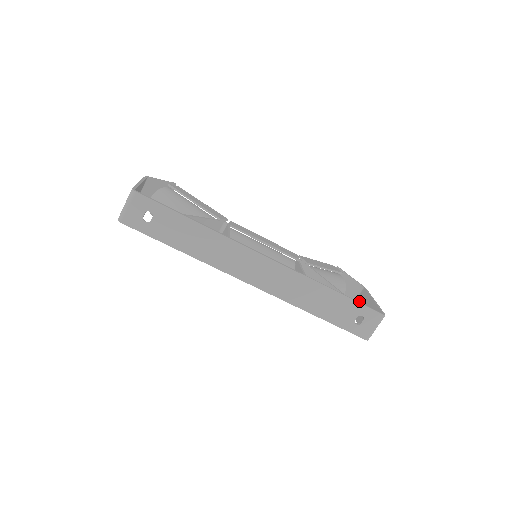
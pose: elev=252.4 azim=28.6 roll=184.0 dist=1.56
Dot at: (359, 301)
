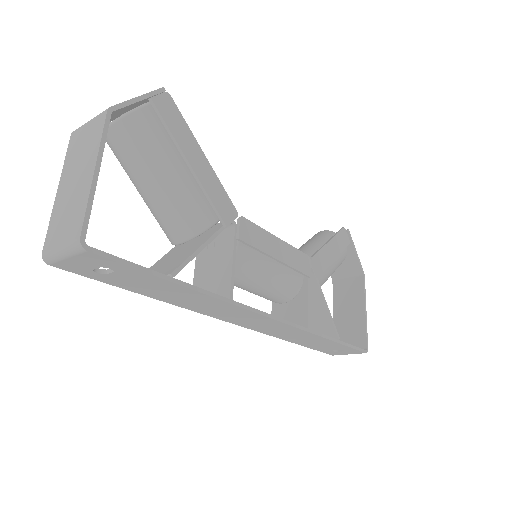
Dot at: (349, 287)
